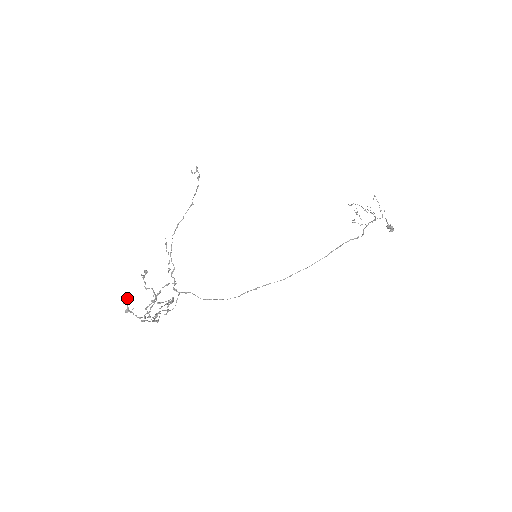
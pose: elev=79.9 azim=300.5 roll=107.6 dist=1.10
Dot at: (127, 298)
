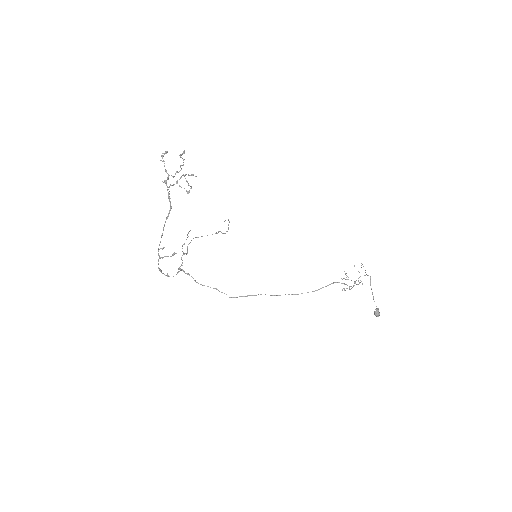
Dot at: (166, 152)
